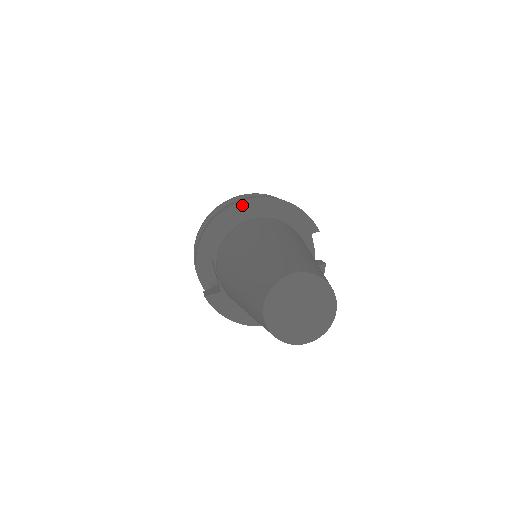
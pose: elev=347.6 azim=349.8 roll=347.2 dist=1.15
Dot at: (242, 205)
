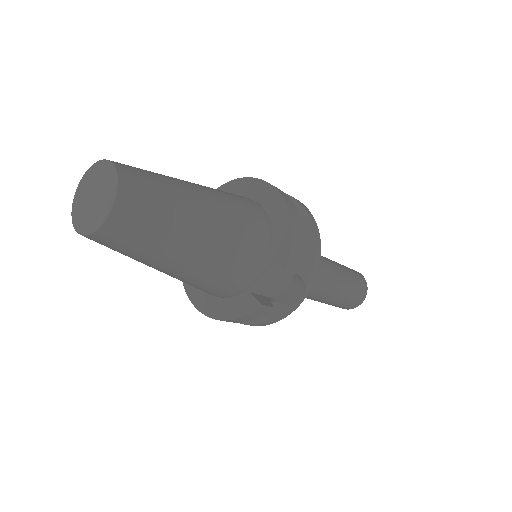
Dot at: (264, 186)
